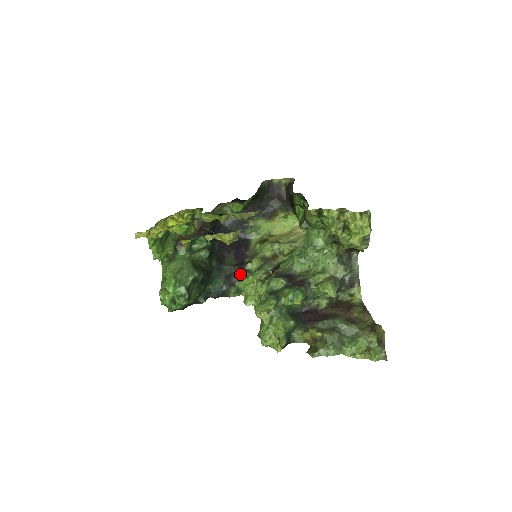
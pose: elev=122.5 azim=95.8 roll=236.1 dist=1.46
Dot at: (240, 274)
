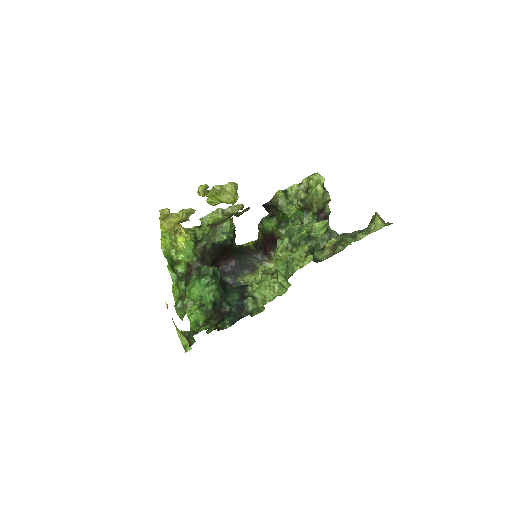
Dot at: (250, 287)
